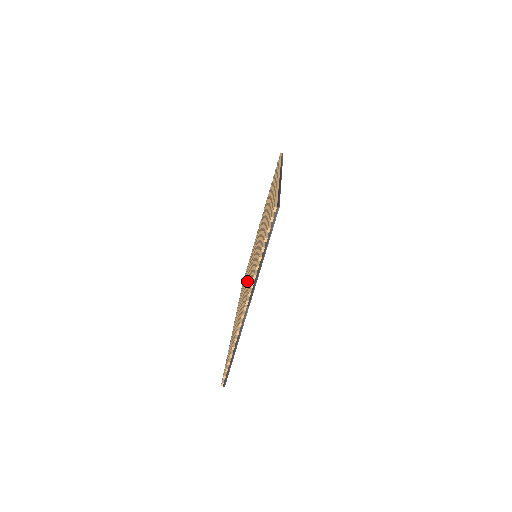
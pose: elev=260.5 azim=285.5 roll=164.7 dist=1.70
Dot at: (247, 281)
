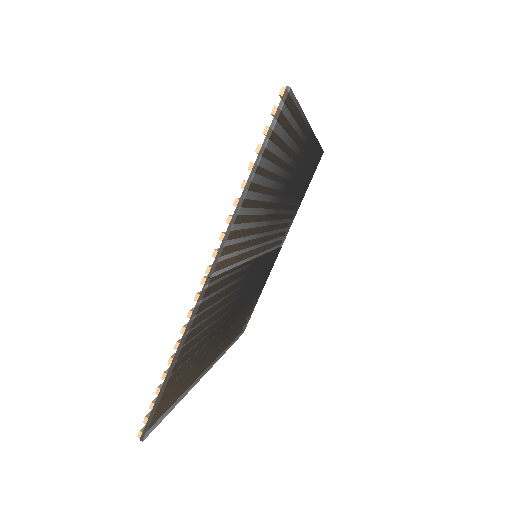
Dot at: occluded
